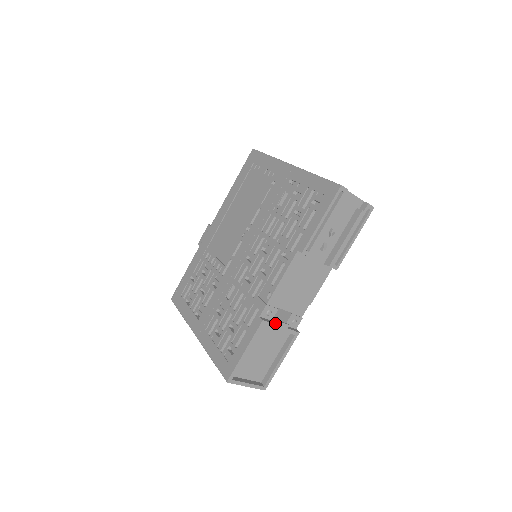
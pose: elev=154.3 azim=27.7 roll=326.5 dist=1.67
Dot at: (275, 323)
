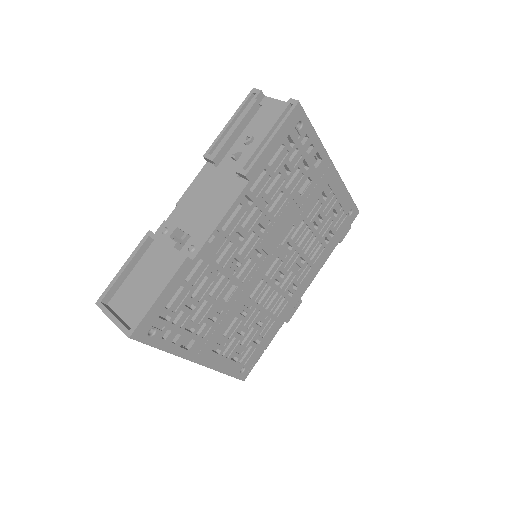
Dot at: (163, 238)
